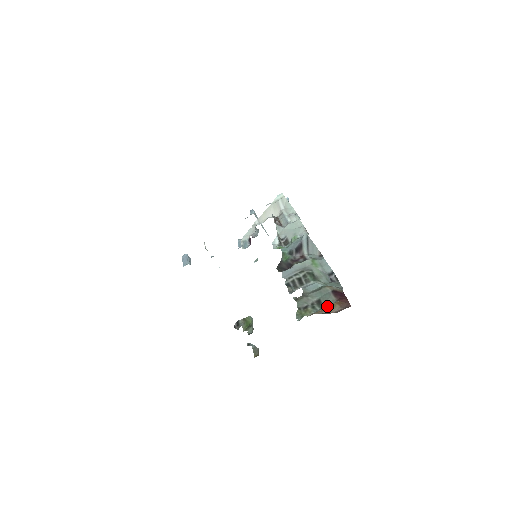
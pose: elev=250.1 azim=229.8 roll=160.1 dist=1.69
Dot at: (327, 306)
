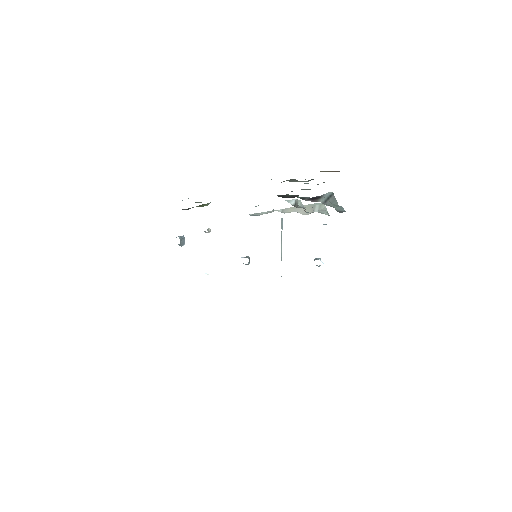
Dot at: occluded
